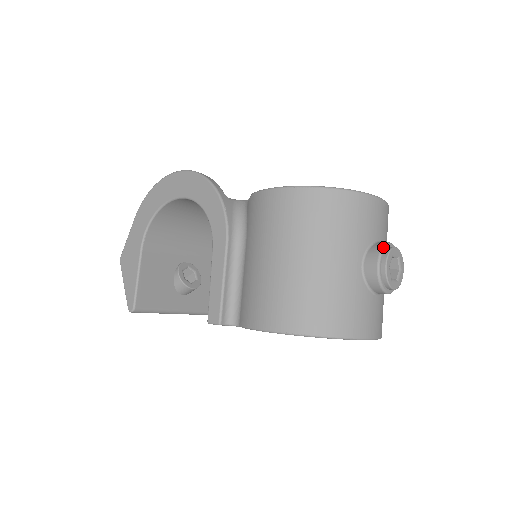
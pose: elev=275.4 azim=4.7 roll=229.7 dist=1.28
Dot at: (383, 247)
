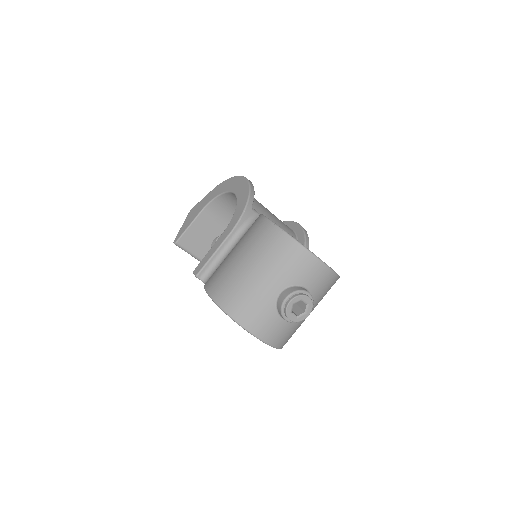
Dot at: (298, 290)
